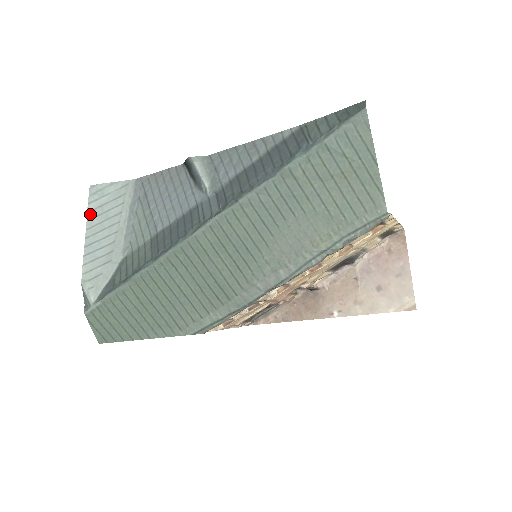
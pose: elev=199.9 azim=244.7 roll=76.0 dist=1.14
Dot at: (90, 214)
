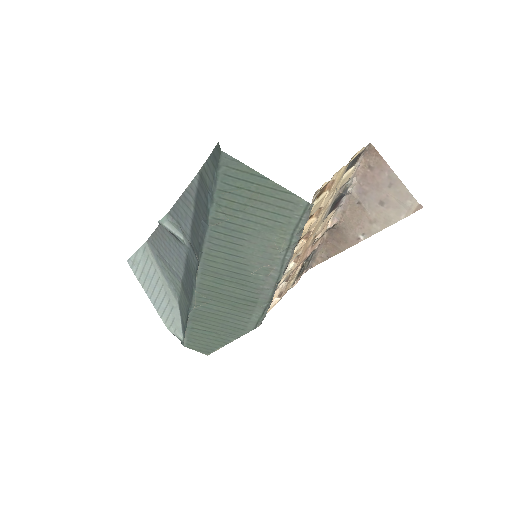
Dot at: (140, 281)
